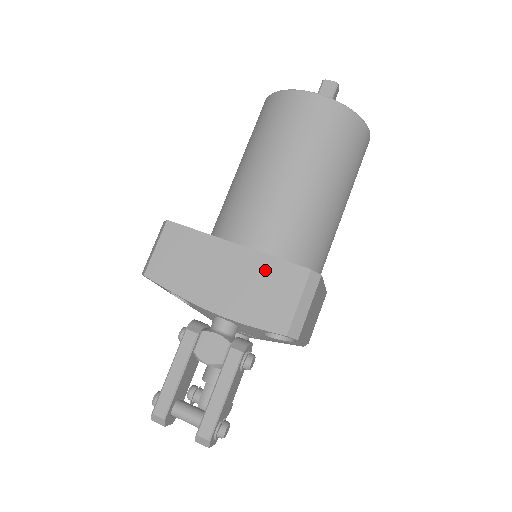
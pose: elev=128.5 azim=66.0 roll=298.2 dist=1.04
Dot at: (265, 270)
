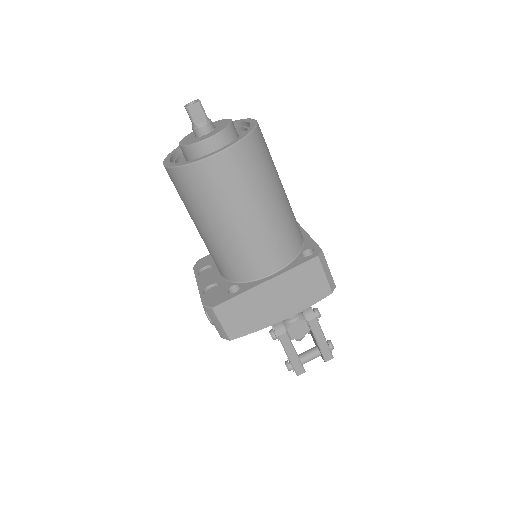
Dot at: (294, 278)
